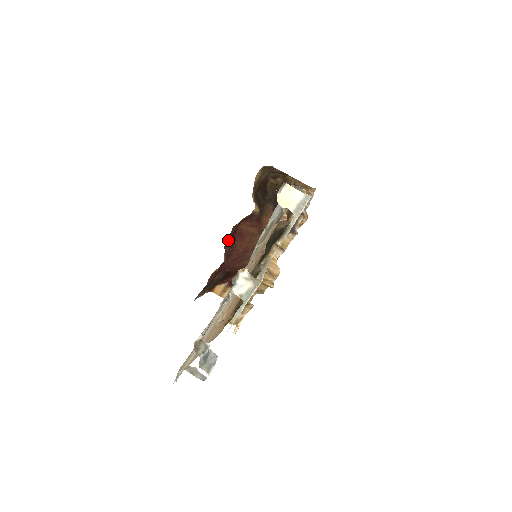
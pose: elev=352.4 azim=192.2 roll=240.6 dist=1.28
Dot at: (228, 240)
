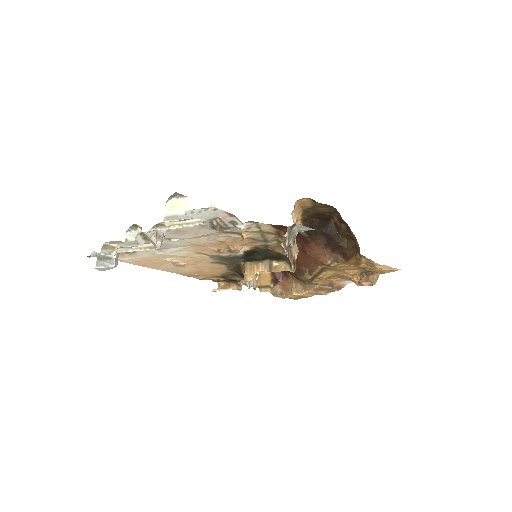
Dot at: occluded
